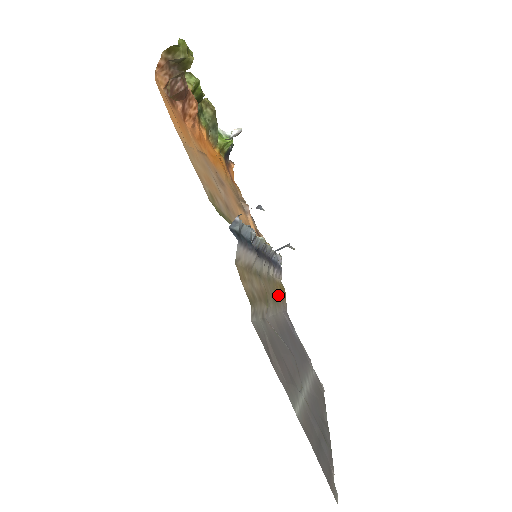
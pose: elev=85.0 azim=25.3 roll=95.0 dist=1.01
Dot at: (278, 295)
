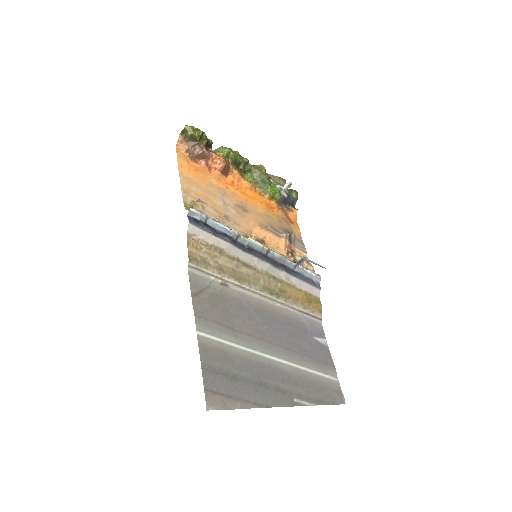
Dot at: (291, 296)
